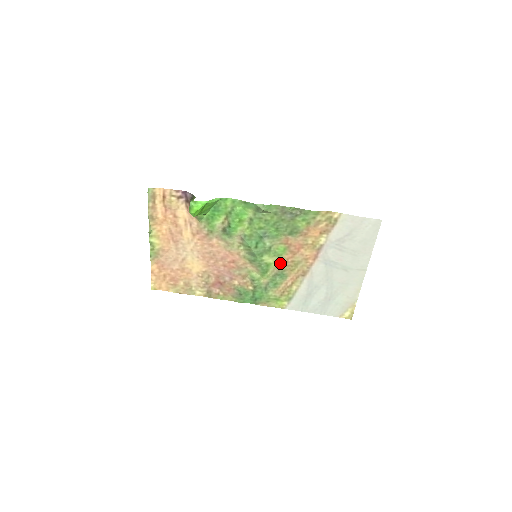
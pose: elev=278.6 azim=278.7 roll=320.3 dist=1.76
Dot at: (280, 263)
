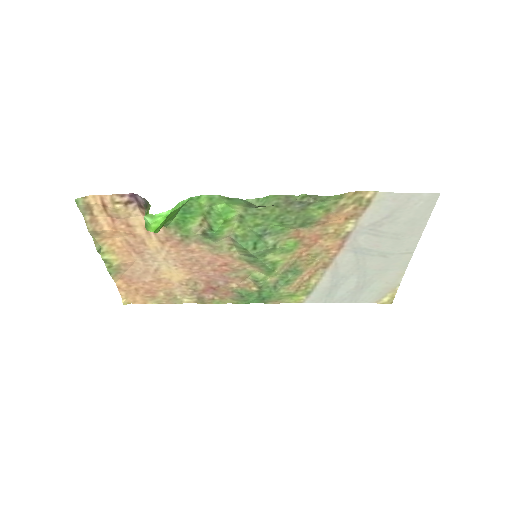
Dot at: (291, 259)
